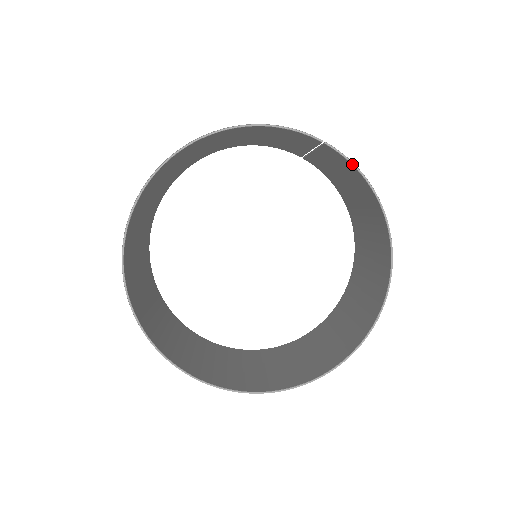
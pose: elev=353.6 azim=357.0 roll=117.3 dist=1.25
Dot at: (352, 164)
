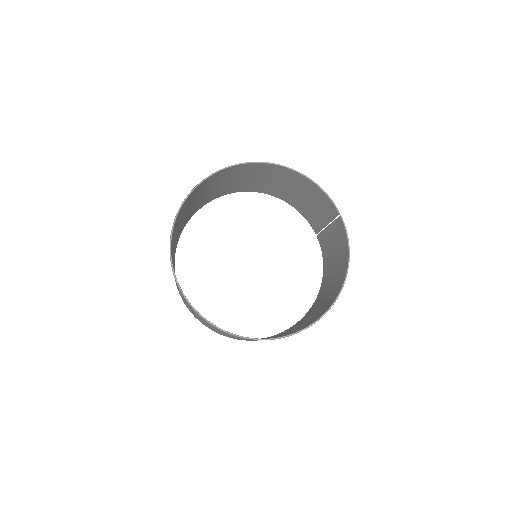
Dot at: (347, 236)
